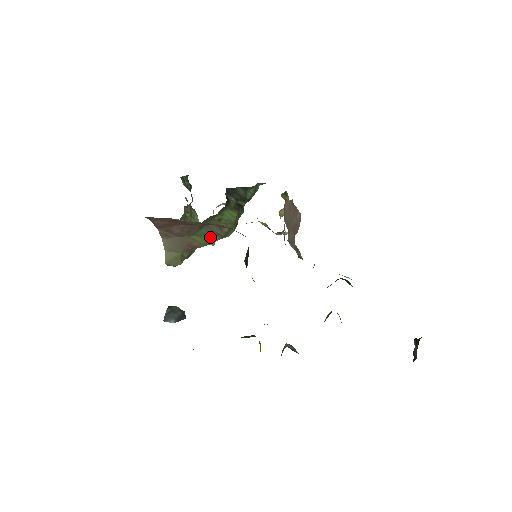
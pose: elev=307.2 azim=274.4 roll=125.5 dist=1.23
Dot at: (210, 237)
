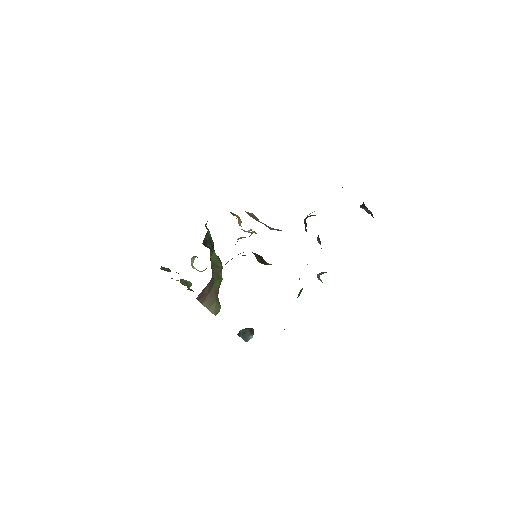
Dot at: (218, 277)
